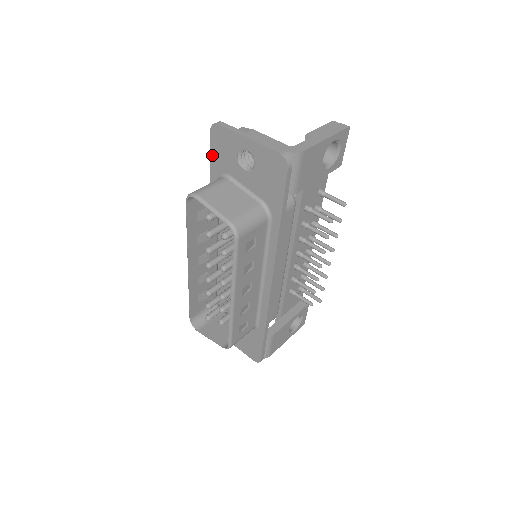
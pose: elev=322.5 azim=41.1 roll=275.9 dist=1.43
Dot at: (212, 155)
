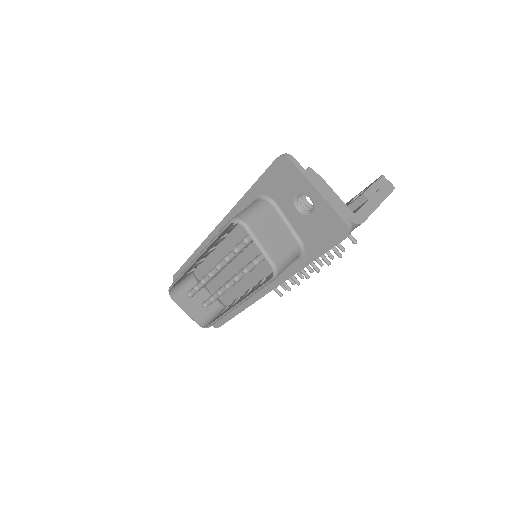
Dot at: (265, 176)
